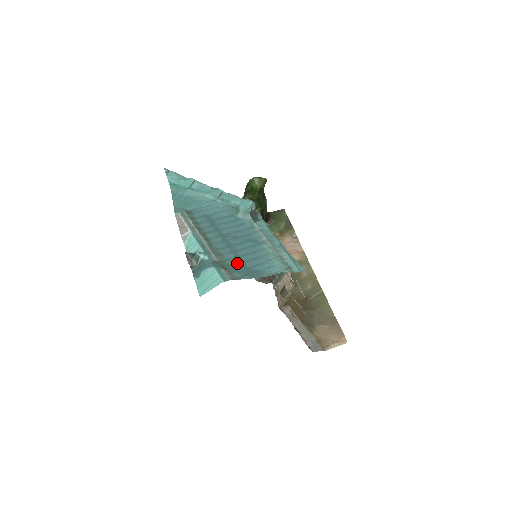
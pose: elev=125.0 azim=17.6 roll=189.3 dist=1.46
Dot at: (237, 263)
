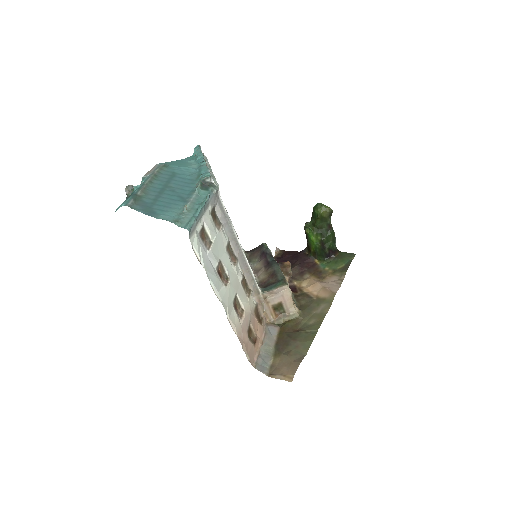
Dot at: (149, 202)
